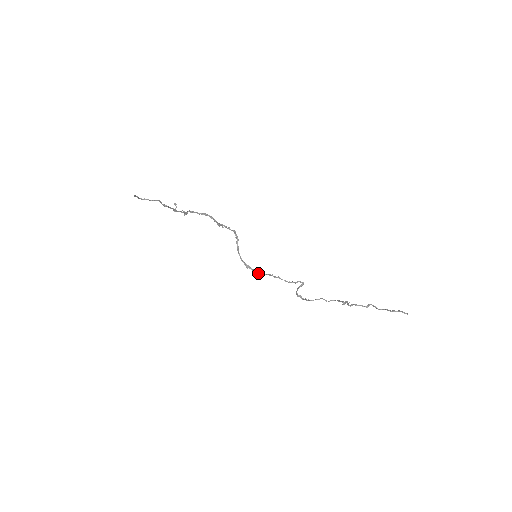
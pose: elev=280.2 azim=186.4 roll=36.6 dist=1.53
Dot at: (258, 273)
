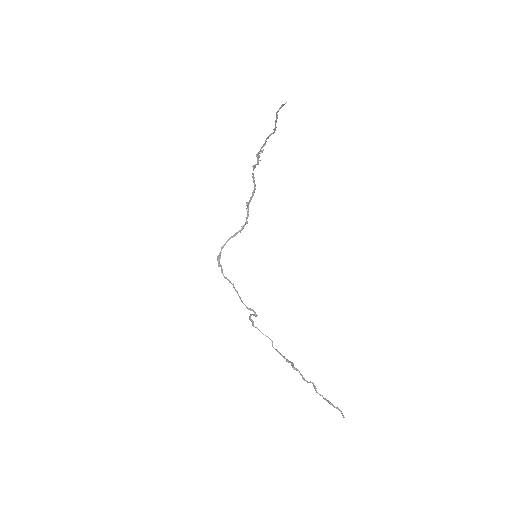
Dot at: (222, 271)
